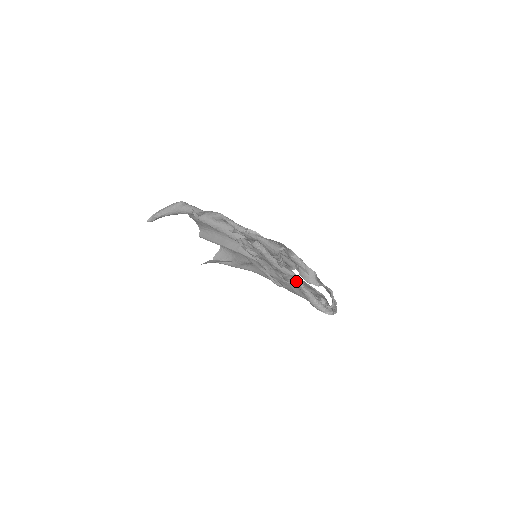
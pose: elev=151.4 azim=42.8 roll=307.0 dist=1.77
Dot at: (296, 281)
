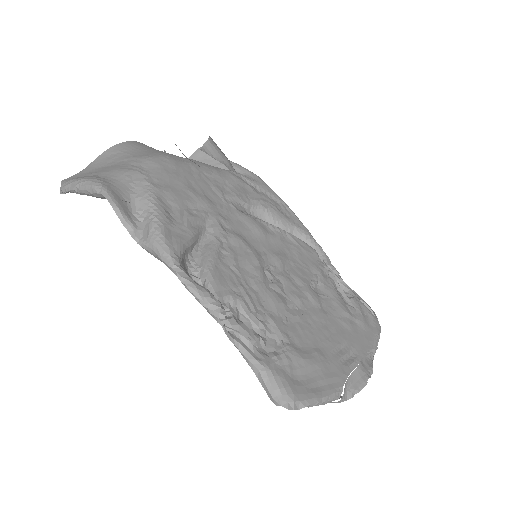
Dot at: occluded
